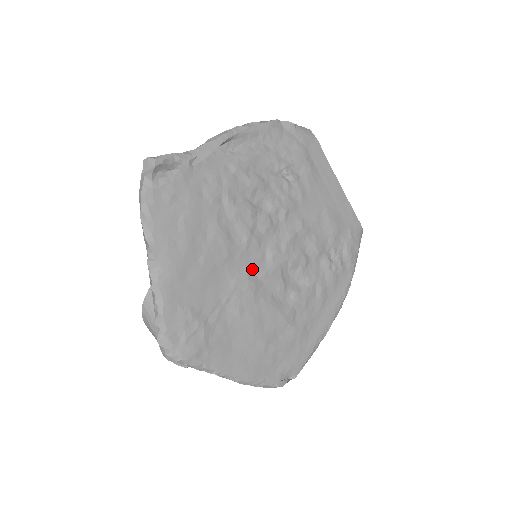
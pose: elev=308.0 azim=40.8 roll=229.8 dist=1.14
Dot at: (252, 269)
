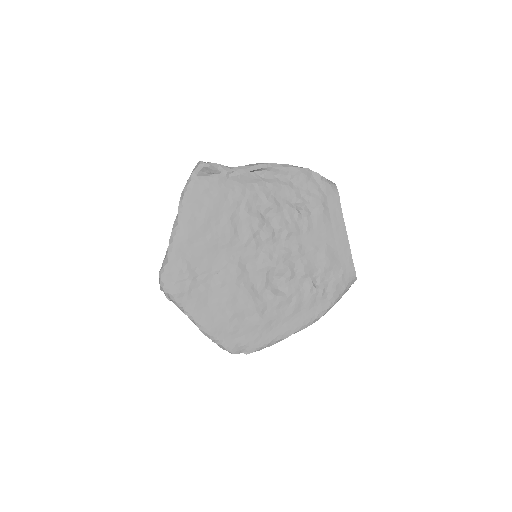
Dot at: (244, 260)
